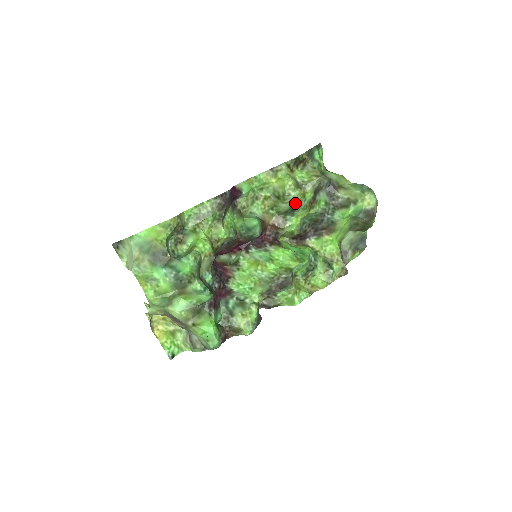
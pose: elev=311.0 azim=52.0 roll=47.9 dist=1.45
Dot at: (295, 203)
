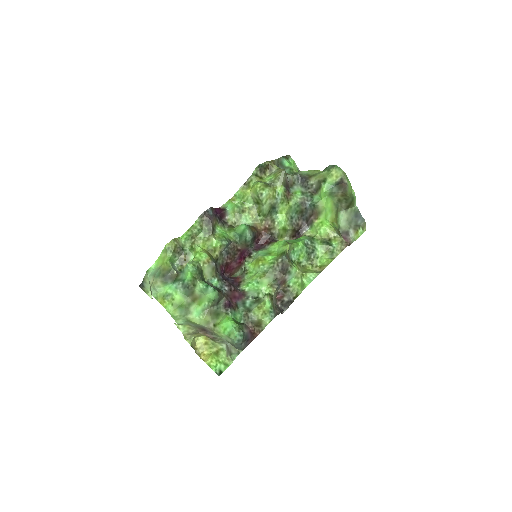
Dot at: (271, 200)
